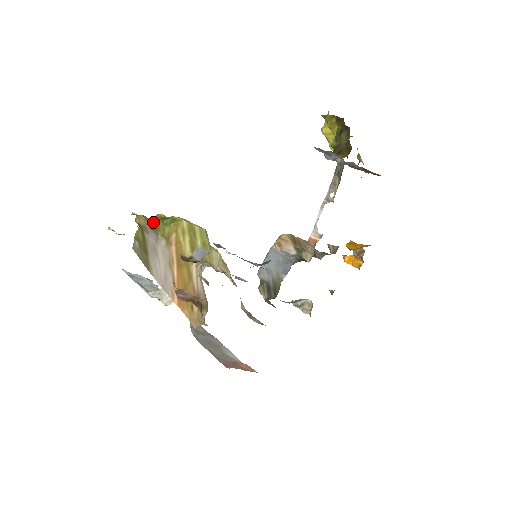
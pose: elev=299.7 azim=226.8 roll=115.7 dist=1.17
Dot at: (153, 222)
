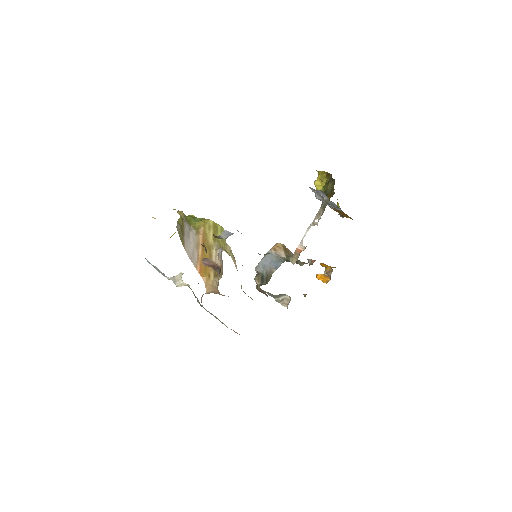
Dot at: (188, 218)
